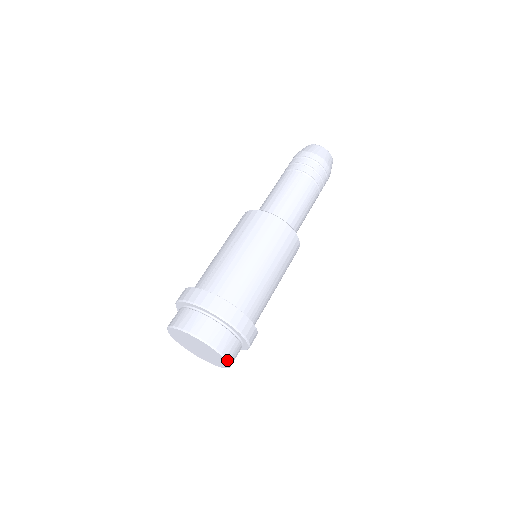
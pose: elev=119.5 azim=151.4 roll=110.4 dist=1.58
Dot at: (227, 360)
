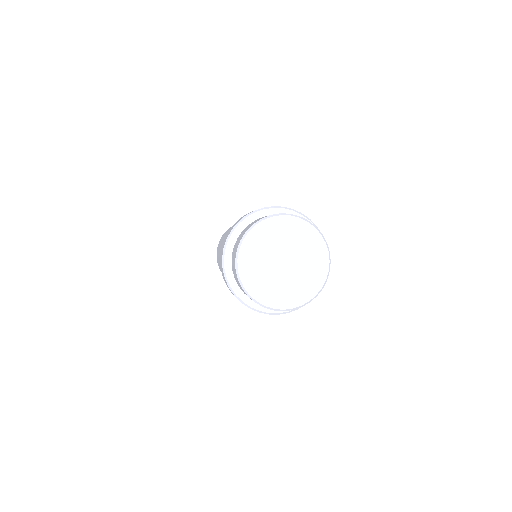
Dot at: (323, 286)
